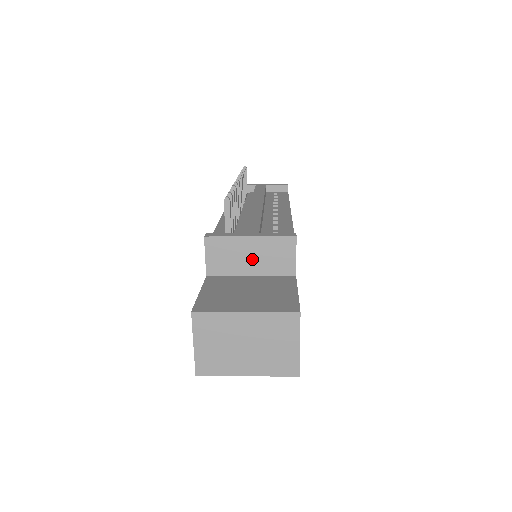
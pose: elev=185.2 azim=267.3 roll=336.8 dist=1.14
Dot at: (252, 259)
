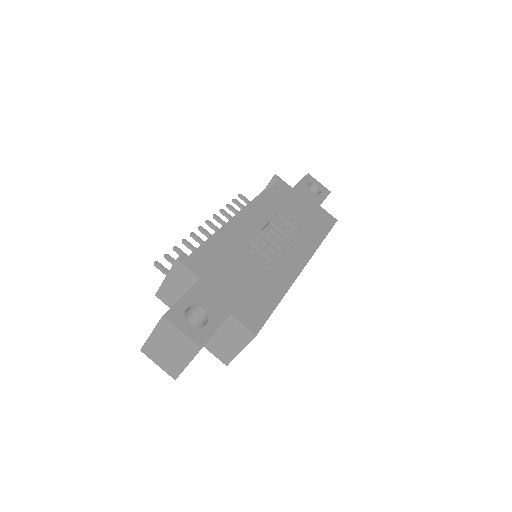
Dot at: (178, 288)
